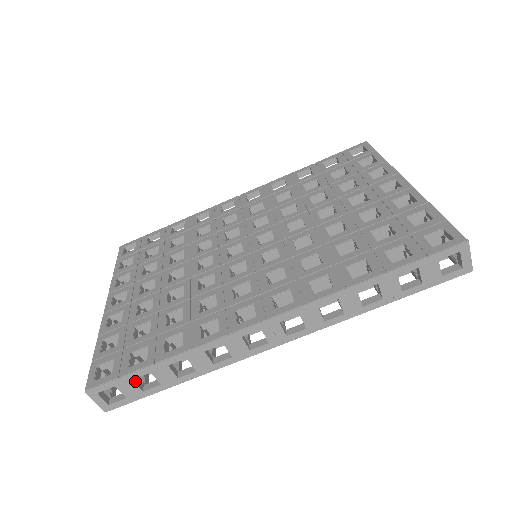
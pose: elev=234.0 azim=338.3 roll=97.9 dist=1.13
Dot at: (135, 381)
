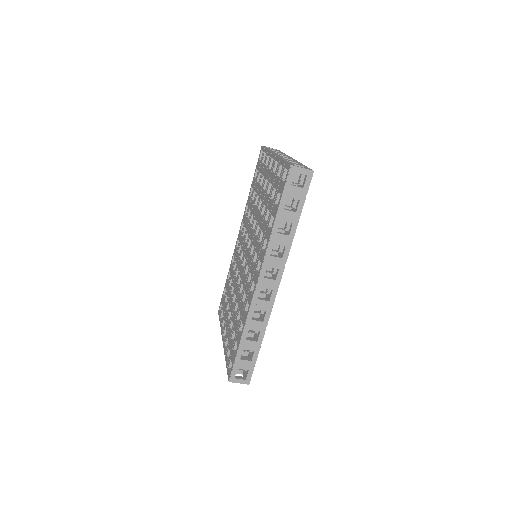
Dot at: (243, 359)
